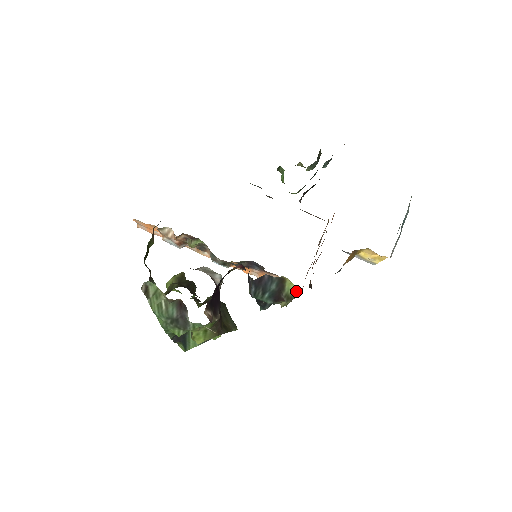
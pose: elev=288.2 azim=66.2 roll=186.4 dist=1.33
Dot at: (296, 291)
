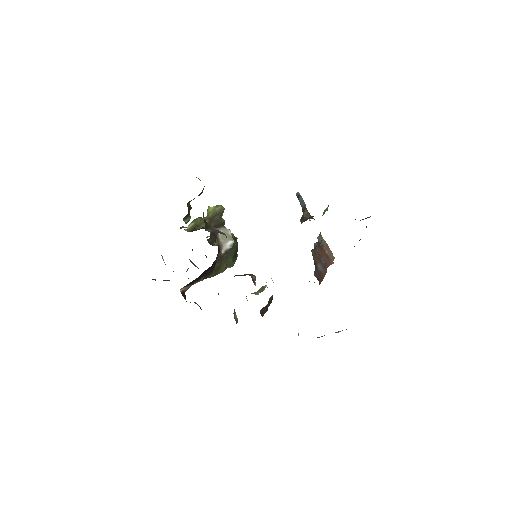
Dot at: (237, 319)
